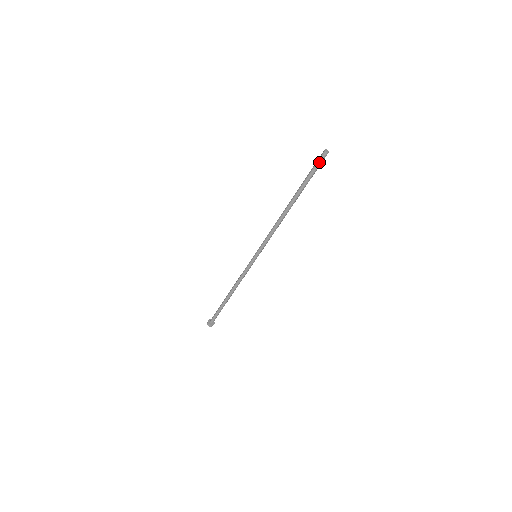
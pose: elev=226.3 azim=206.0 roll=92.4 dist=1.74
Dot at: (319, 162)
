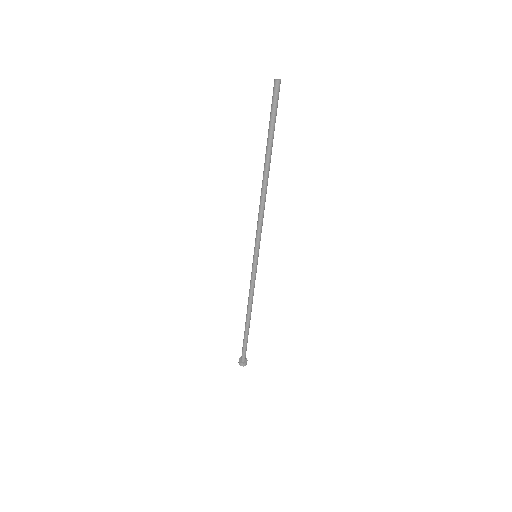
Dot at: (274, 99)
